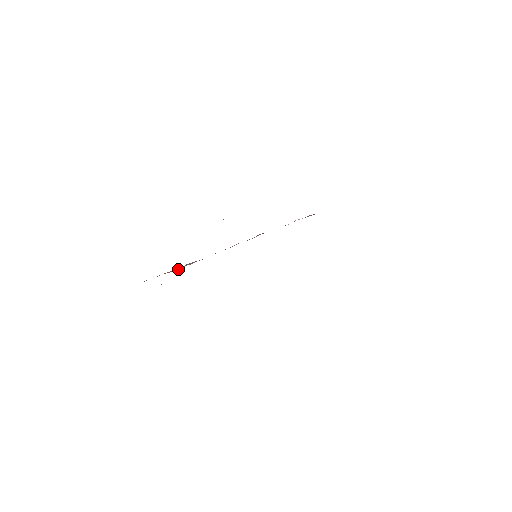
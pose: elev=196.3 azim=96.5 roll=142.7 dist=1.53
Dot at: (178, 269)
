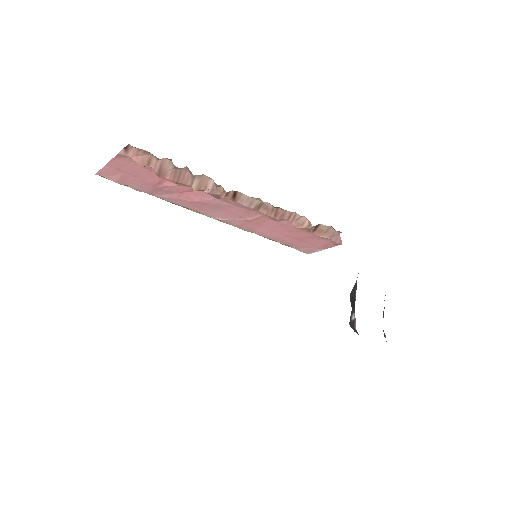
Dot at: (175, 180)
